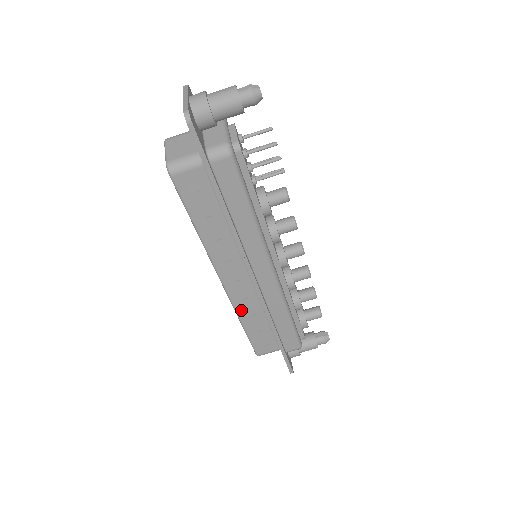
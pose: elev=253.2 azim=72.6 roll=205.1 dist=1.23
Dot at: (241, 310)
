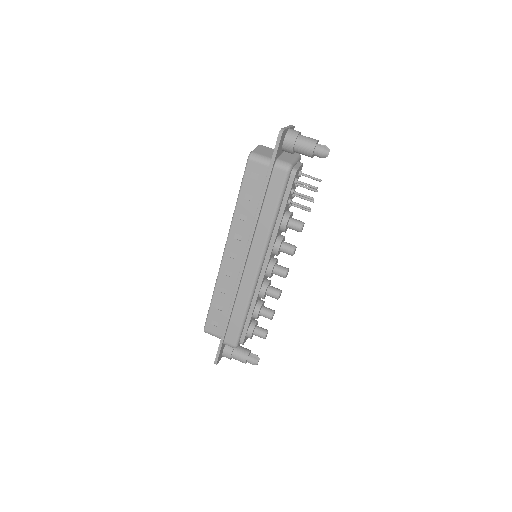
Dot at: (220, 283)
